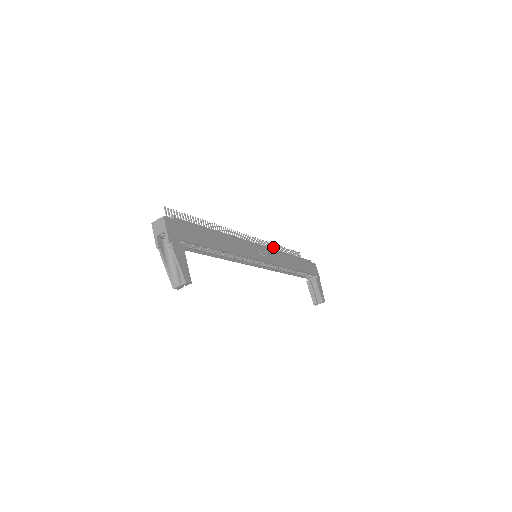
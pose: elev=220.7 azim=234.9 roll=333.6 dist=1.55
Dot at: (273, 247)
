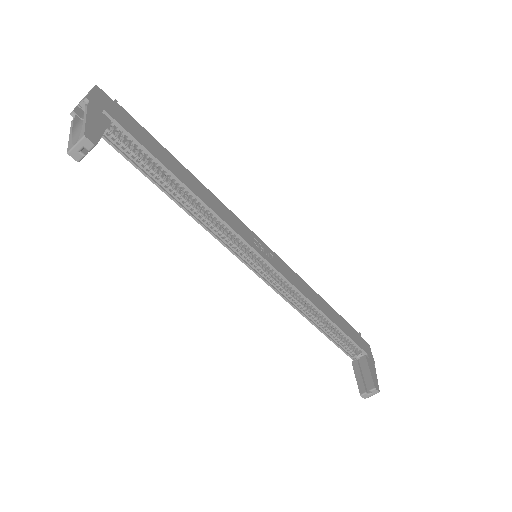
Dot at: occluded
